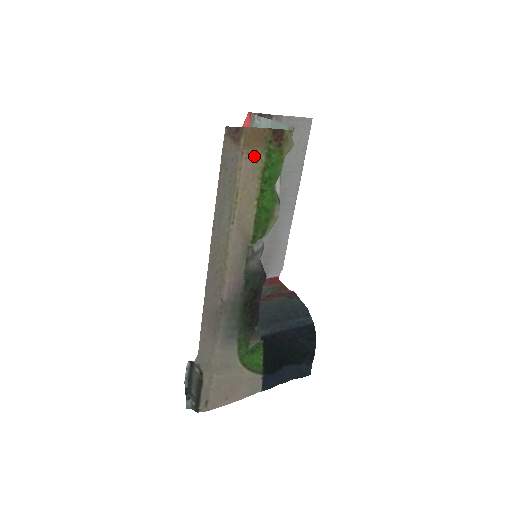
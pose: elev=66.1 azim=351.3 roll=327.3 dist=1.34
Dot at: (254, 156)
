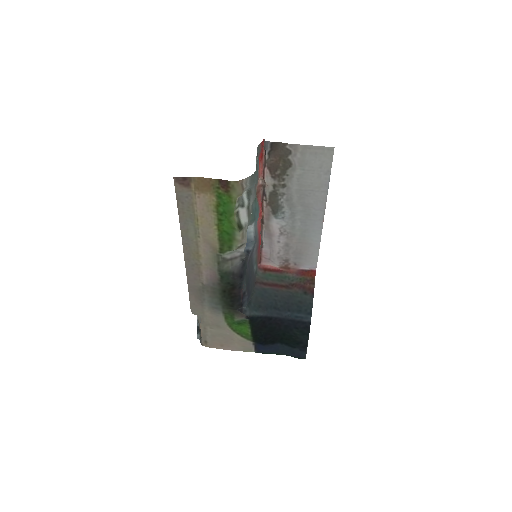
Dot at: (205, 196)
